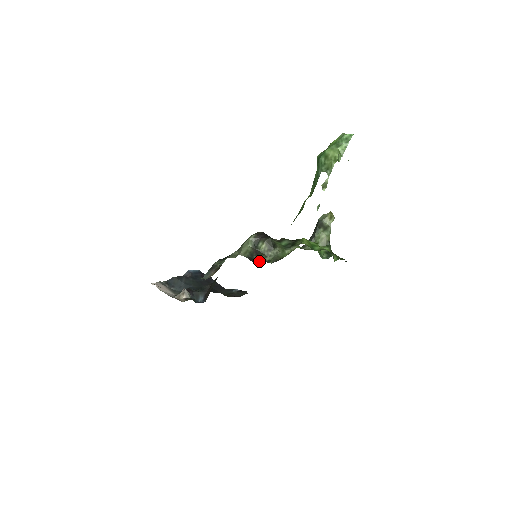
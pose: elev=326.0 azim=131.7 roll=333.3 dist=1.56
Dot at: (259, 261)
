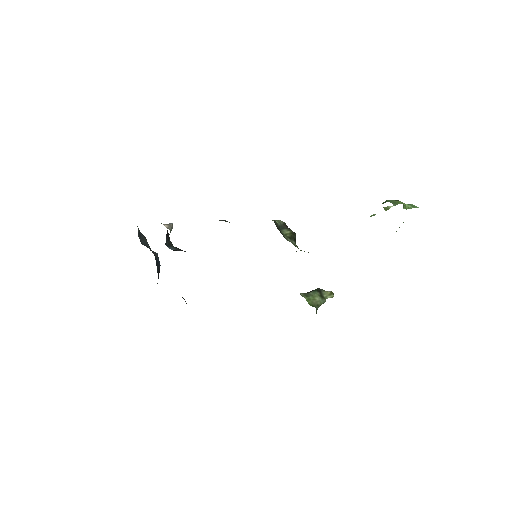
Dot at: occluded
